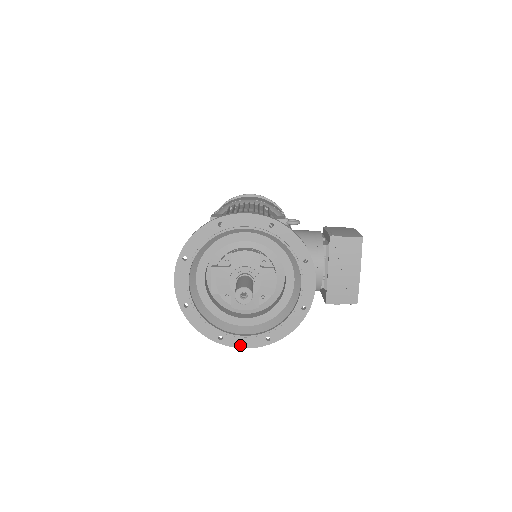
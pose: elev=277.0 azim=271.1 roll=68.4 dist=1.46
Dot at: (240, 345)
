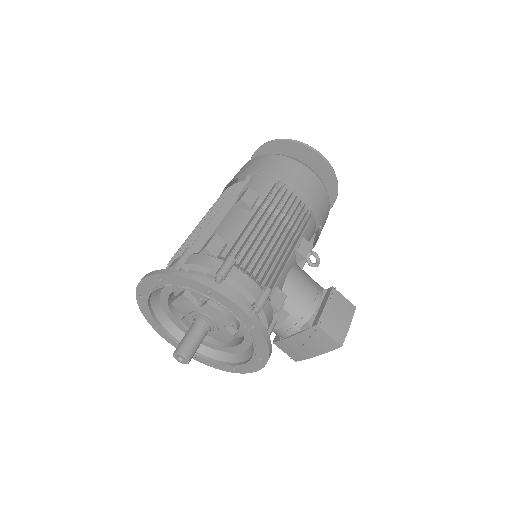
Dot at: (170, 341)
